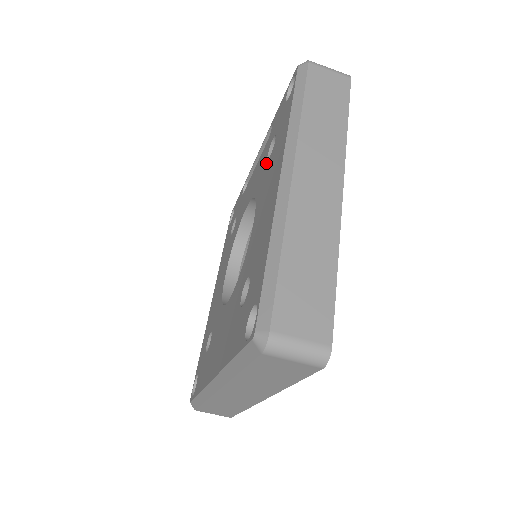
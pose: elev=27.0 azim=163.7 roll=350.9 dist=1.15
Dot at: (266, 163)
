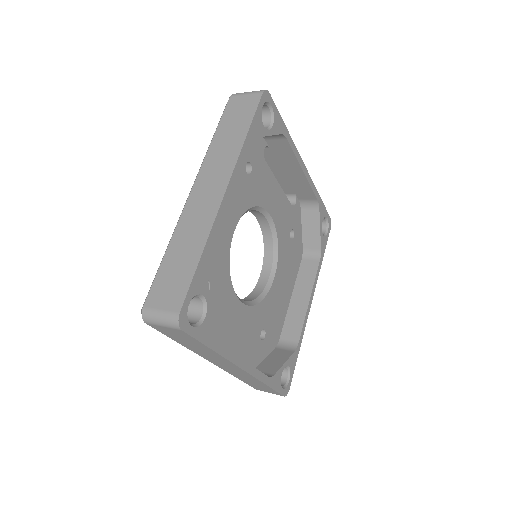
Dot at: occluded
